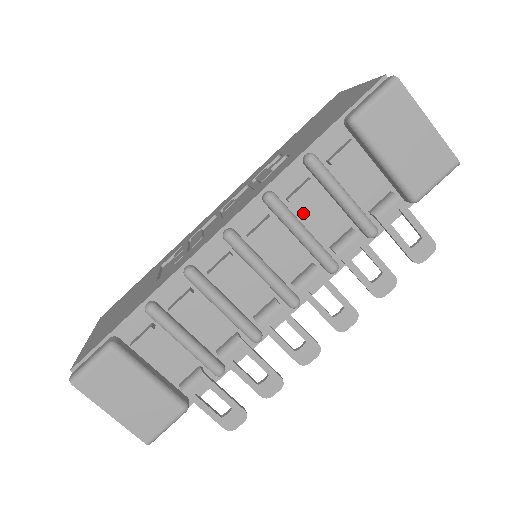
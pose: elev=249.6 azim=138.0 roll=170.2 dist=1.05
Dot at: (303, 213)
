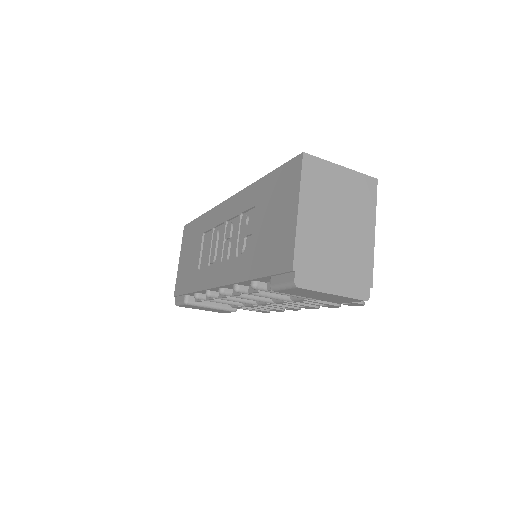
Dot at: occluded
